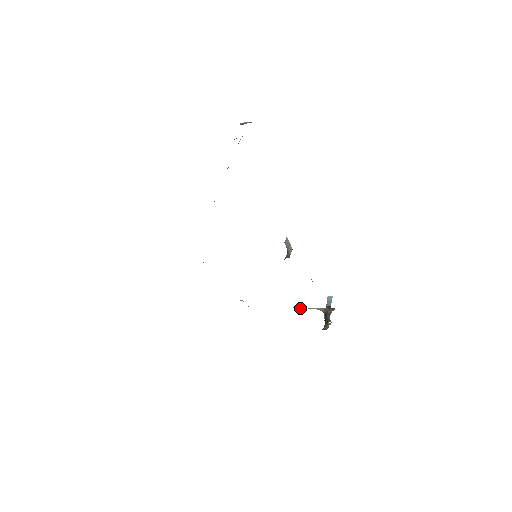
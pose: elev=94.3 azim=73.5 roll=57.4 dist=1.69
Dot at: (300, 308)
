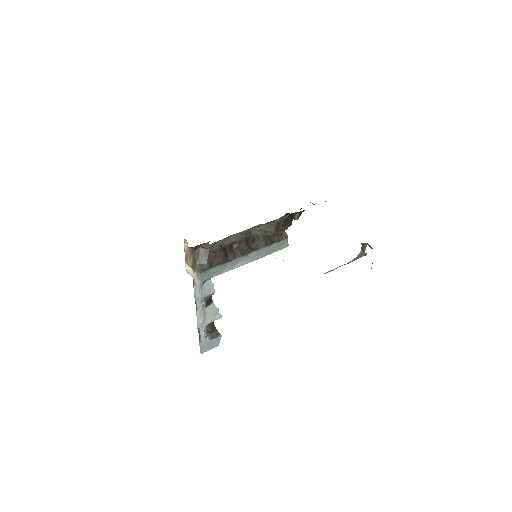
Dot at: (333, 270)
